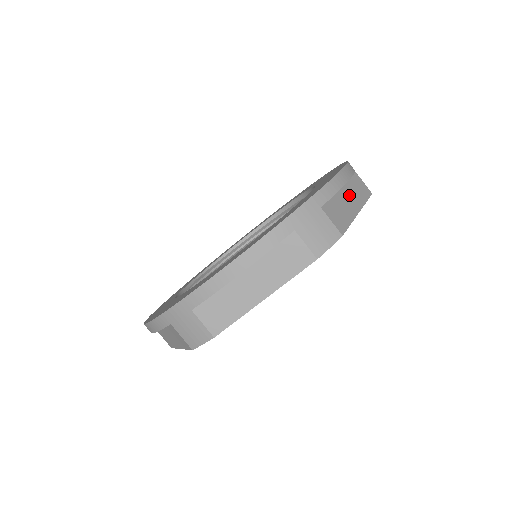
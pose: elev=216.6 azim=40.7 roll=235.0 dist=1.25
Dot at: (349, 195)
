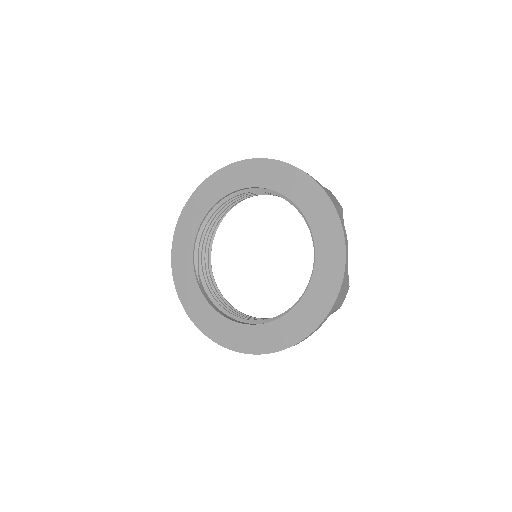
Dot at: occluded
